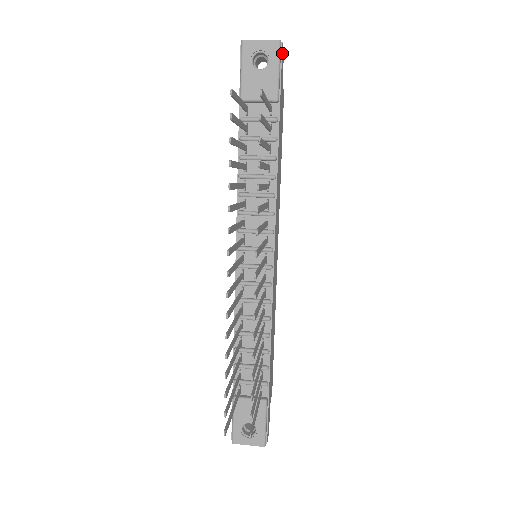
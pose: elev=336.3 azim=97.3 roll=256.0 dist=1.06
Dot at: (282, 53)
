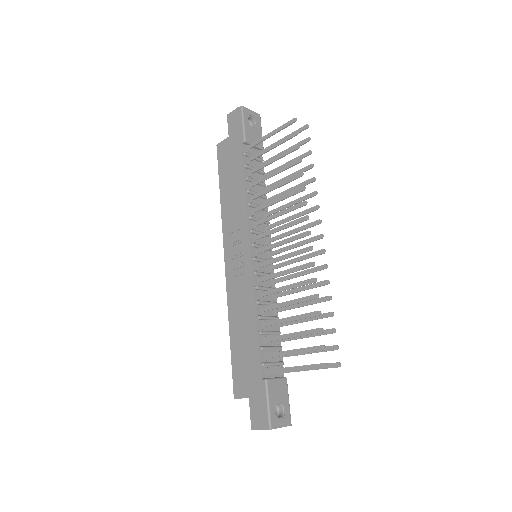
Dot at: occluded
